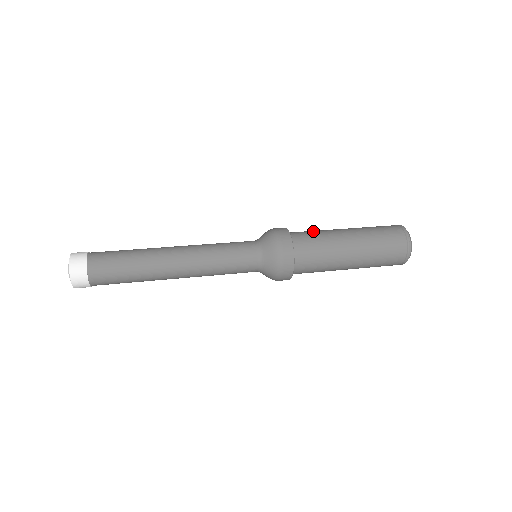
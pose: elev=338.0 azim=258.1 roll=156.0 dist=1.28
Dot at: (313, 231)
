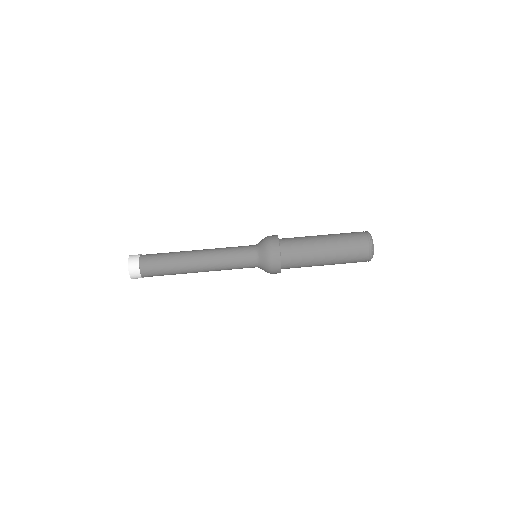
Dot at: (298, 238)
